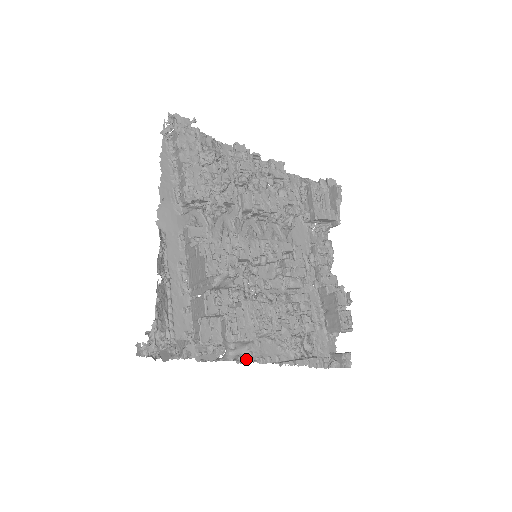
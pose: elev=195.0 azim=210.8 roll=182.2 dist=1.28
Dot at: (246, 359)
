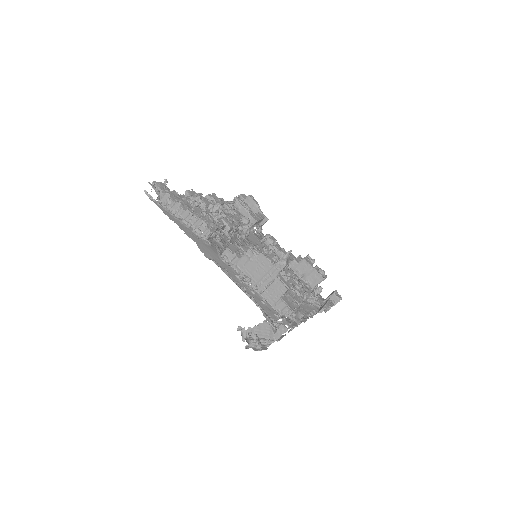
Dot at: (305, 319)
